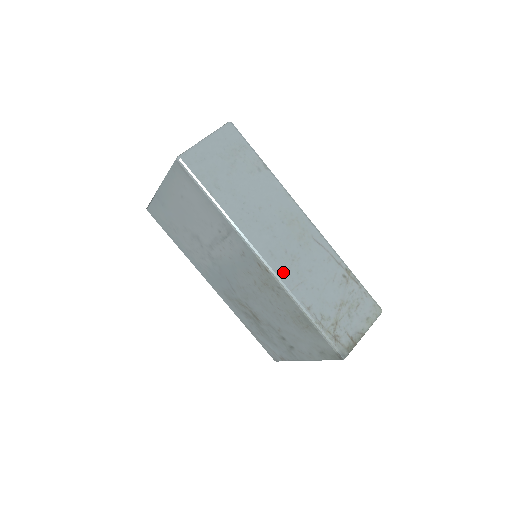
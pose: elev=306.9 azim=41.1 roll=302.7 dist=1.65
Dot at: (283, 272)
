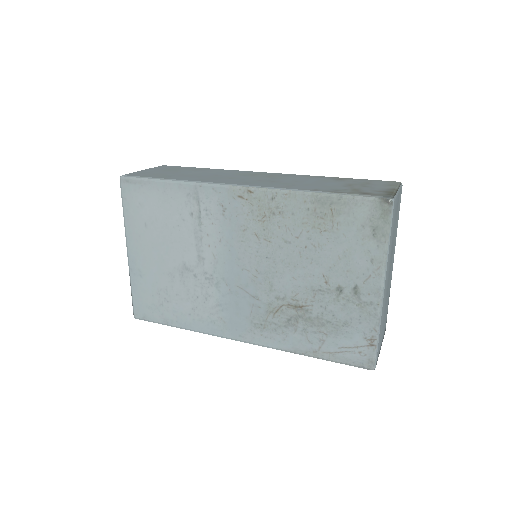
Dot at: (266, 185)
